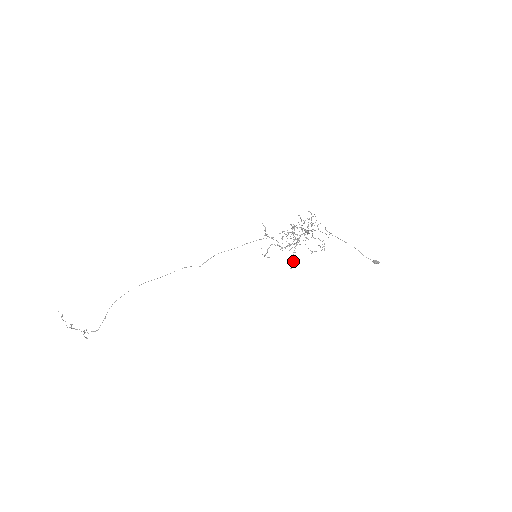
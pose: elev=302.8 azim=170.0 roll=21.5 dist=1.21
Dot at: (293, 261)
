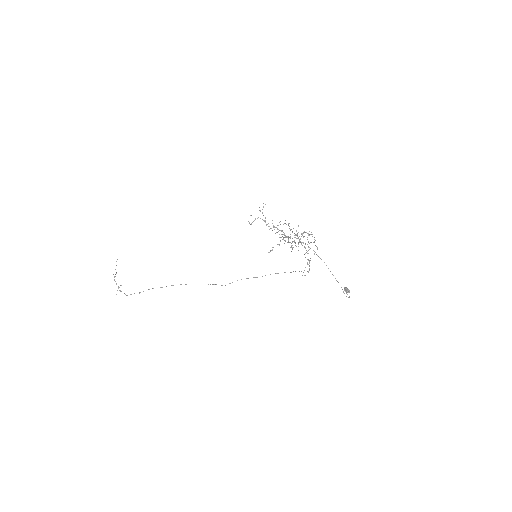
Dot at: (272, 247)
